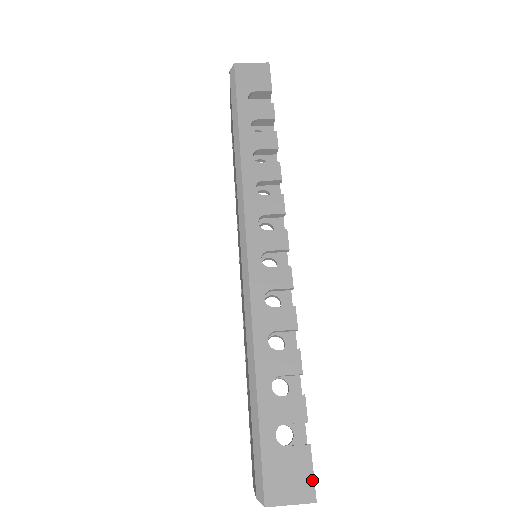
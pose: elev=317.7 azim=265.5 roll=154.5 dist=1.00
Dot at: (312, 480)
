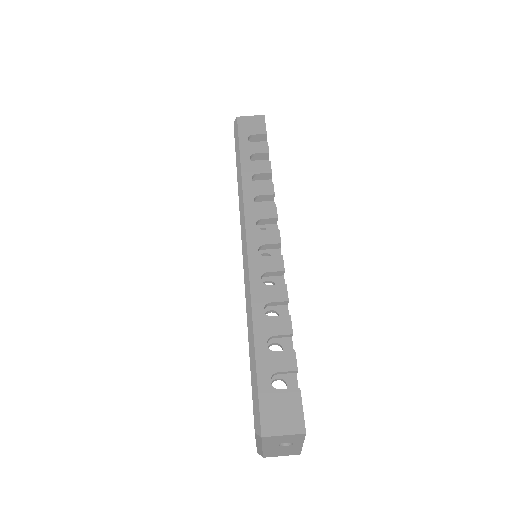
Dot at: (302, 415)
